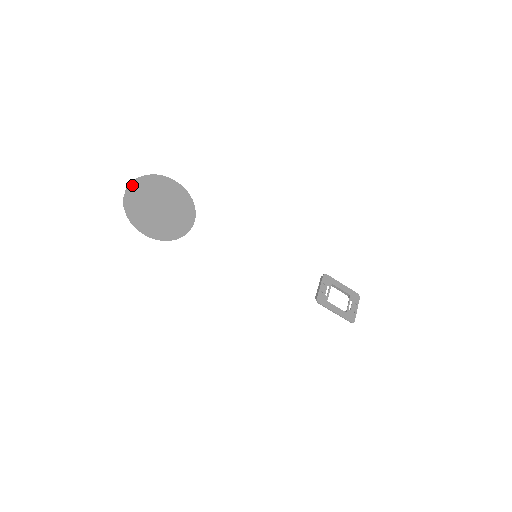
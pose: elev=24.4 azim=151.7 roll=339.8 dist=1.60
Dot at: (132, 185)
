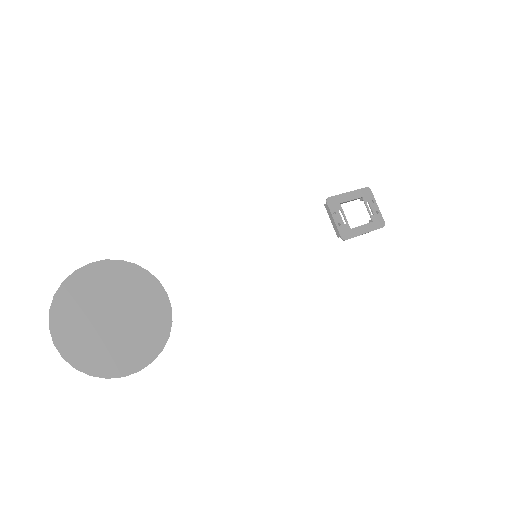
Dot at: (54, 329)
